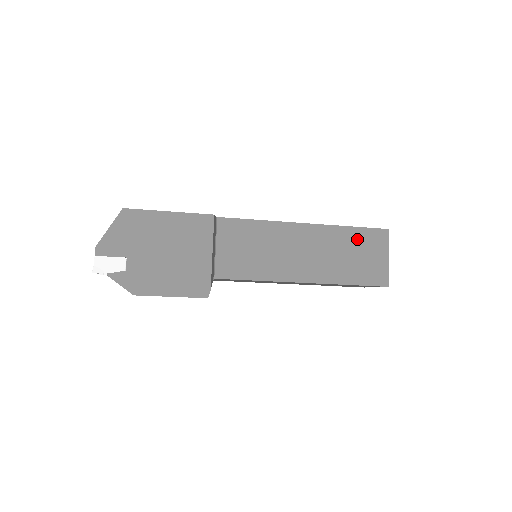
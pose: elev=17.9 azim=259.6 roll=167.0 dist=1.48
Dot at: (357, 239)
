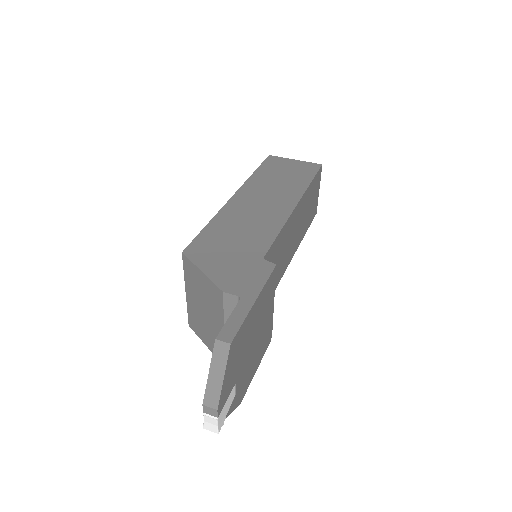
Dot at: (312, 190)
